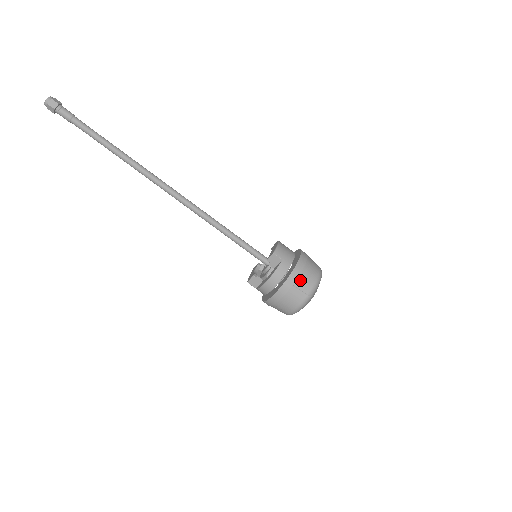
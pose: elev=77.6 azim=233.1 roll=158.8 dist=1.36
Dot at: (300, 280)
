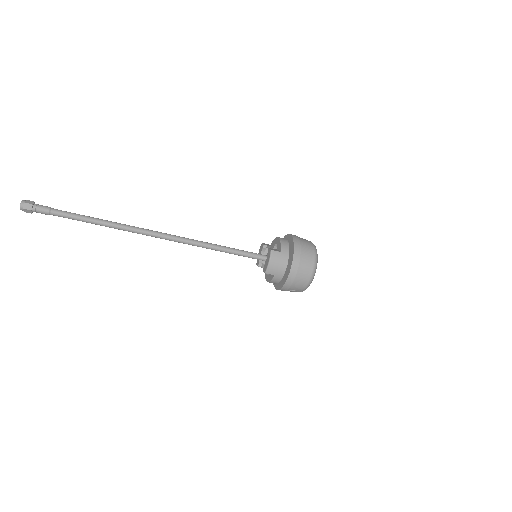
Dot at: (292, 287)
